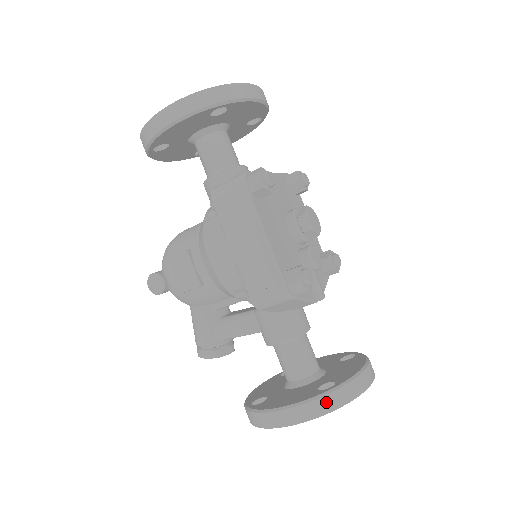
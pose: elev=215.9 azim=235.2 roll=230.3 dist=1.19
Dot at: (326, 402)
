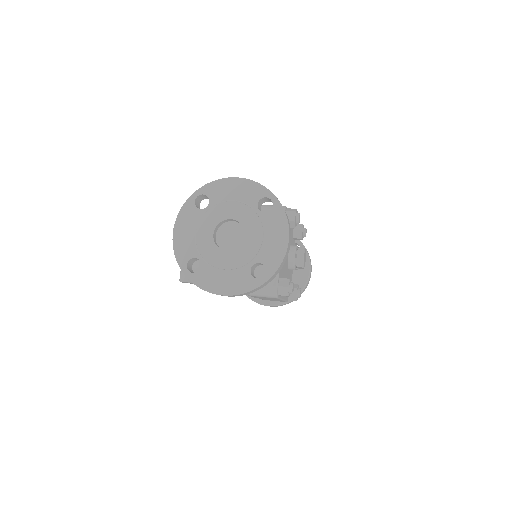
Dot at: occluded
